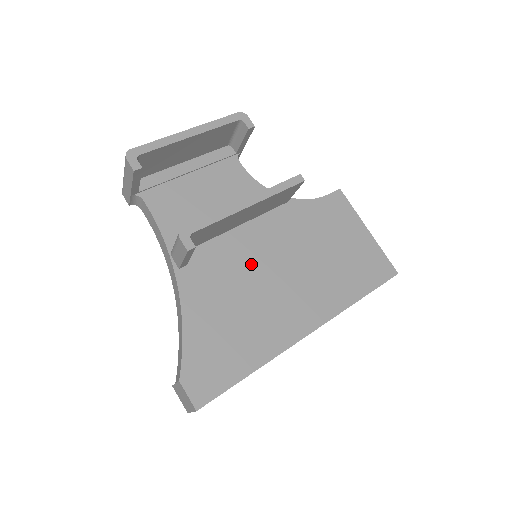
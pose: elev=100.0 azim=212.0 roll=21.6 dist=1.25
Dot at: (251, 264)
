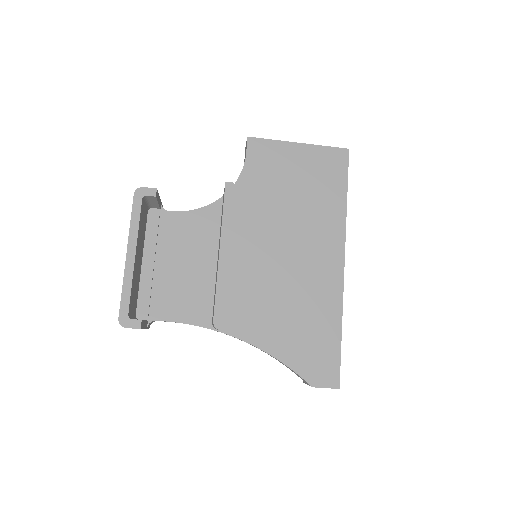
Dot at: (263, 270)
